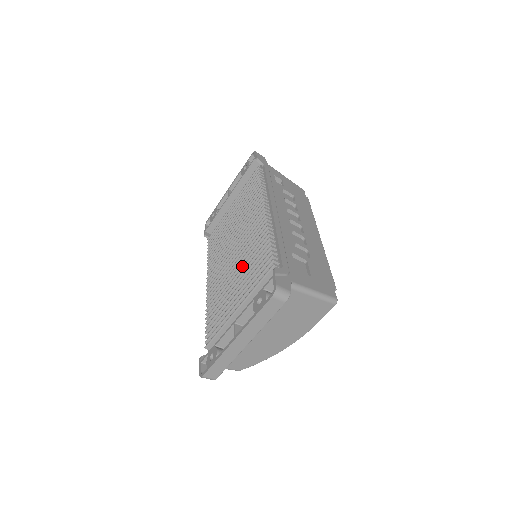
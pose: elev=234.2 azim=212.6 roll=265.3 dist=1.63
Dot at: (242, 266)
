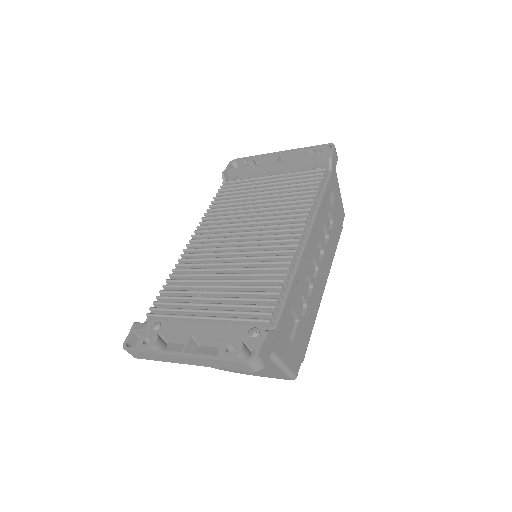
Dot at: (237, 270)
